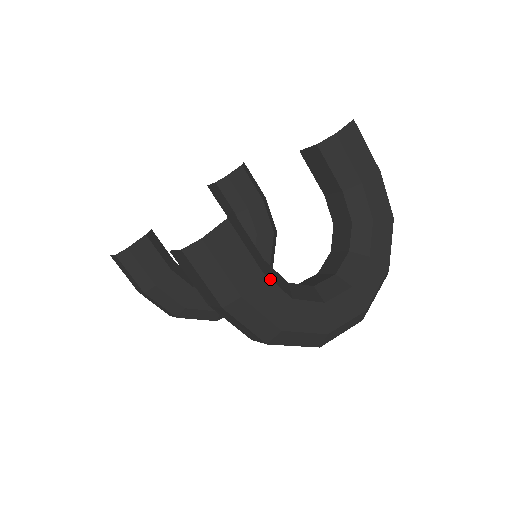
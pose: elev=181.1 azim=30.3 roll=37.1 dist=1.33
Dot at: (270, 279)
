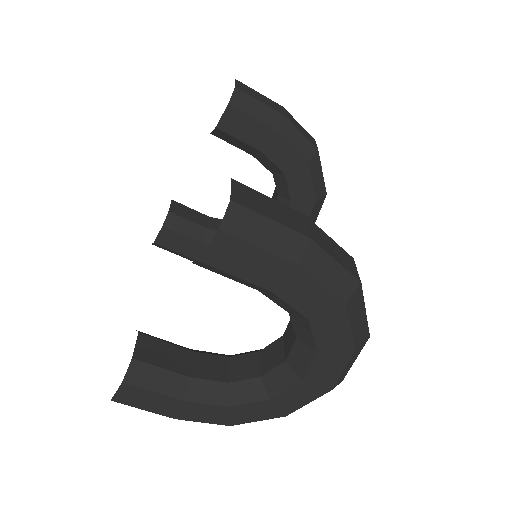
Dot at: (196, 403)
